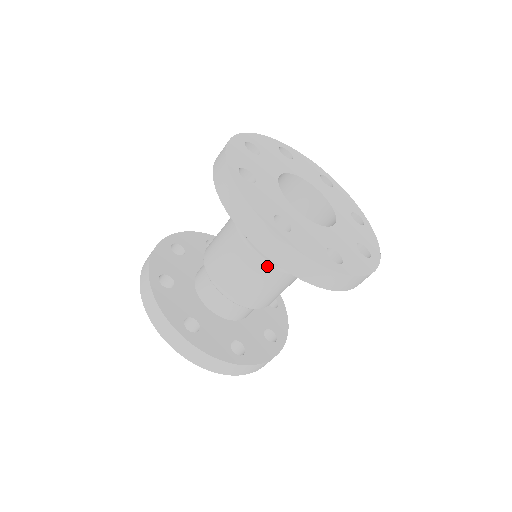
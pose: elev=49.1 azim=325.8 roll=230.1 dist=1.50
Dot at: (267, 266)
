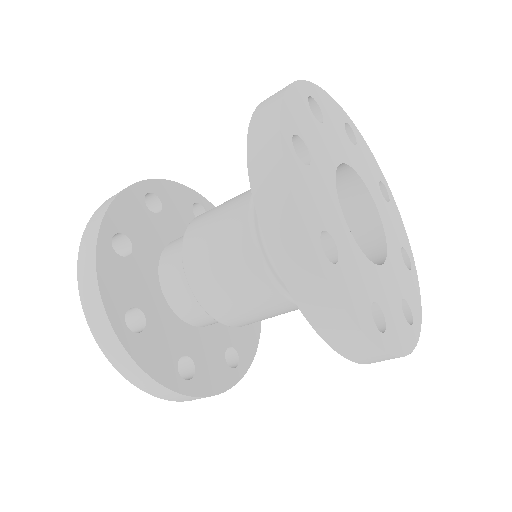
Dot at: (272, 285)
